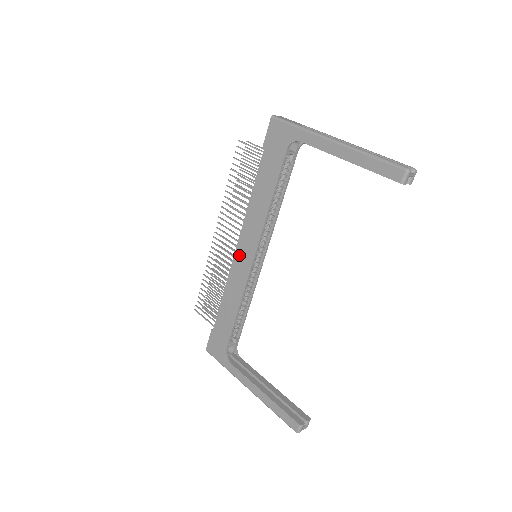
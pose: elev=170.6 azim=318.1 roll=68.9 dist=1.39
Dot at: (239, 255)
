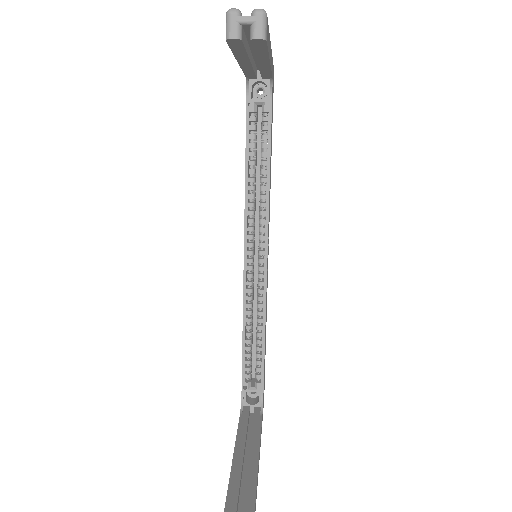
Dot at: occluded
